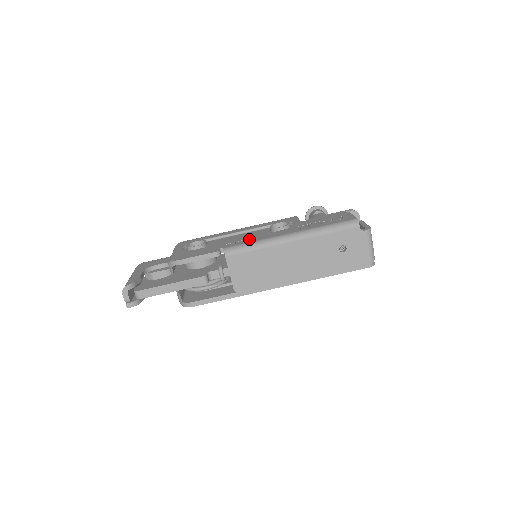
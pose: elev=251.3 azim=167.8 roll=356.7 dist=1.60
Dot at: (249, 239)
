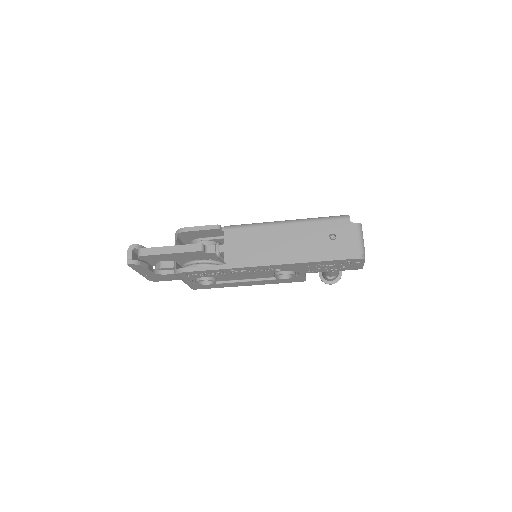
Dot at: occluded
